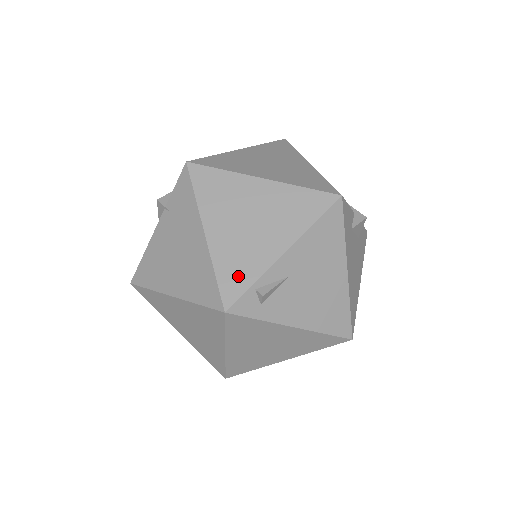
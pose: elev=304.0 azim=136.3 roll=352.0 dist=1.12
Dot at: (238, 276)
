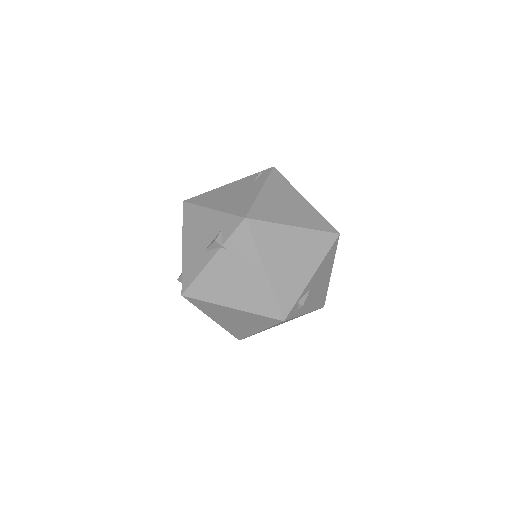
Dot at: (289, 297)
